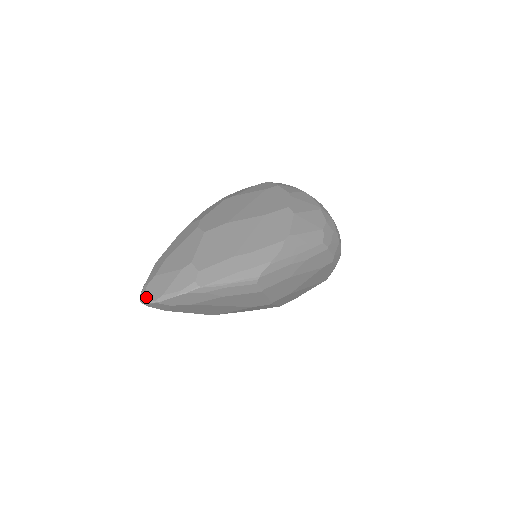
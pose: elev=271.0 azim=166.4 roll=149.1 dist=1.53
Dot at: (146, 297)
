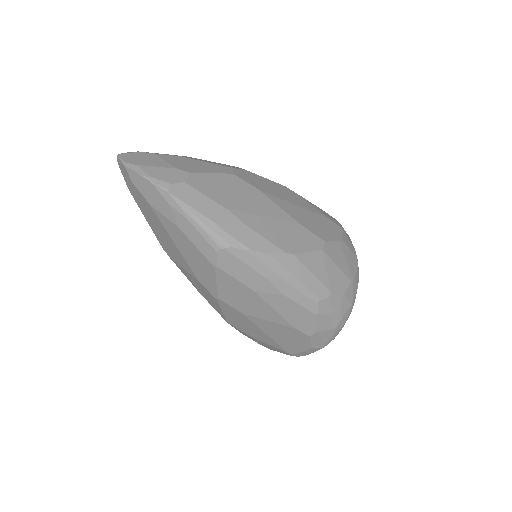
Dot at: (125, 155)
